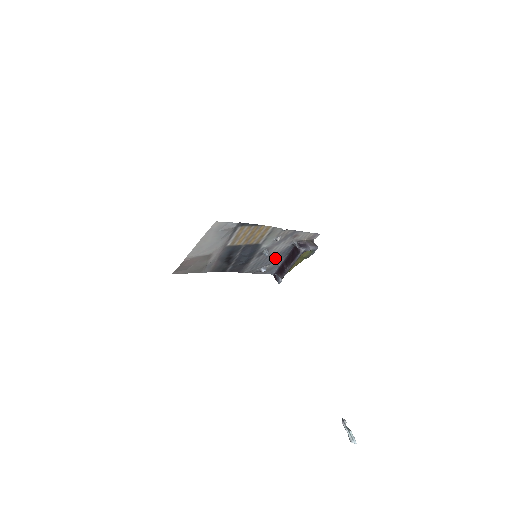
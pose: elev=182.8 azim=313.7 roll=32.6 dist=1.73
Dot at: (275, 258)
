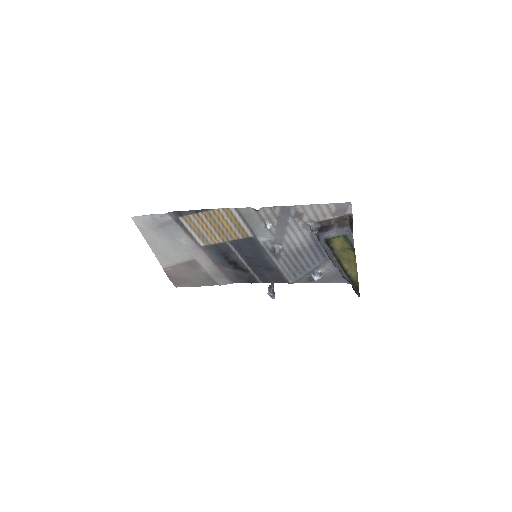
Dot at: (315, 256)
